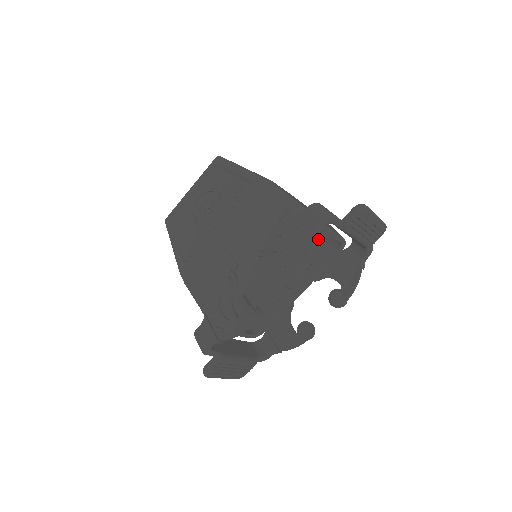
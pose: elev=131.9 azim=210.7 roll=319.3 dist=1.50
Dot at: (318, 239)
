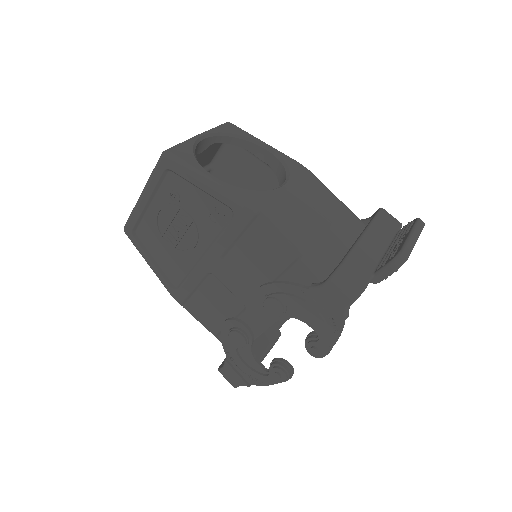
Dot at: occluded
